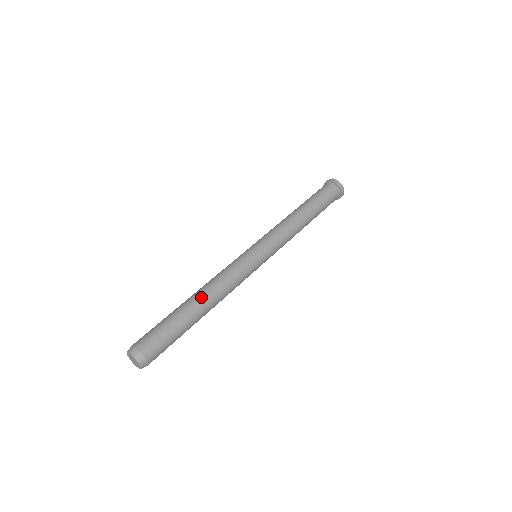
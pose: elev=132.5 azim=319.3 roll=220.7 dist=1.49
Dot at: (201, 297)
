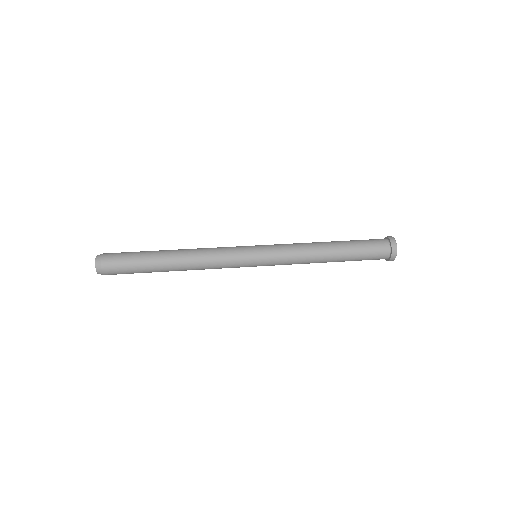
Dot at: (177, 253)
